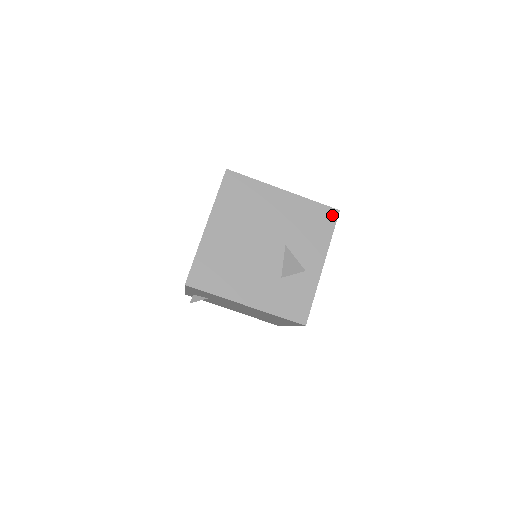
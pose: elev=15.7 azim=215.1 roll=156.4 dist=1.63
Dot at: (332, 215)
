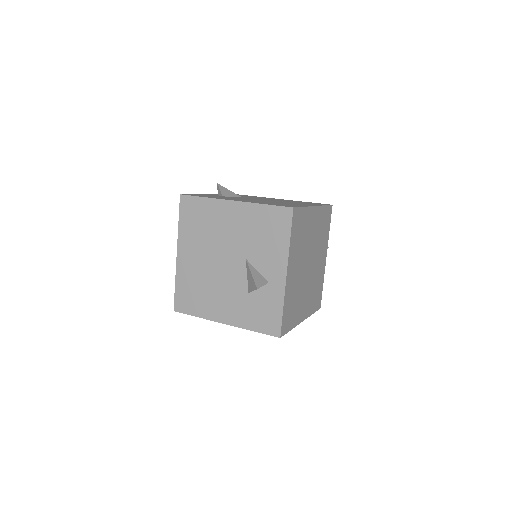
Dot at: (286, 215)
